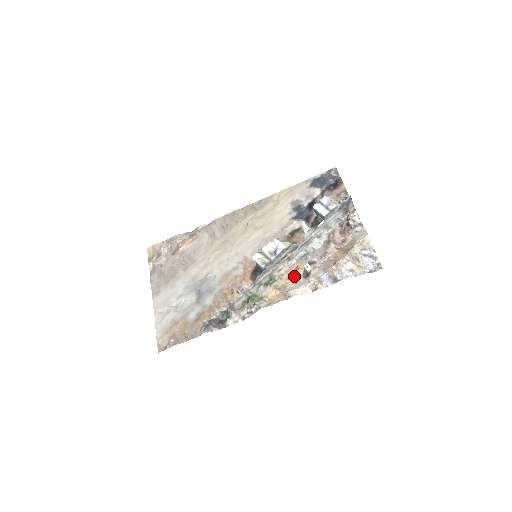
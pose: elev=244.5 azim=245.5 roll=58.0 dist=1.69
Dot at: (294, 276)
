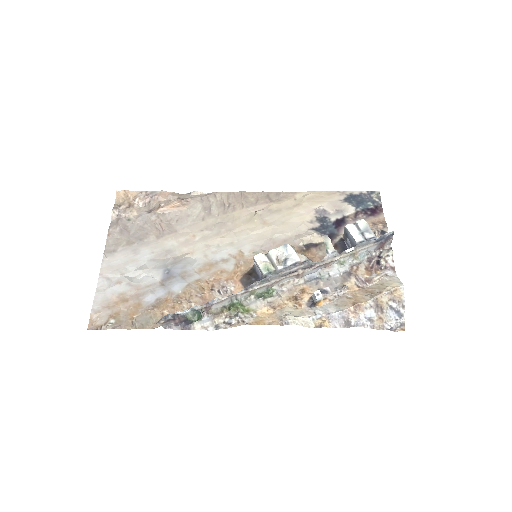
Dot at: (297, 299)
